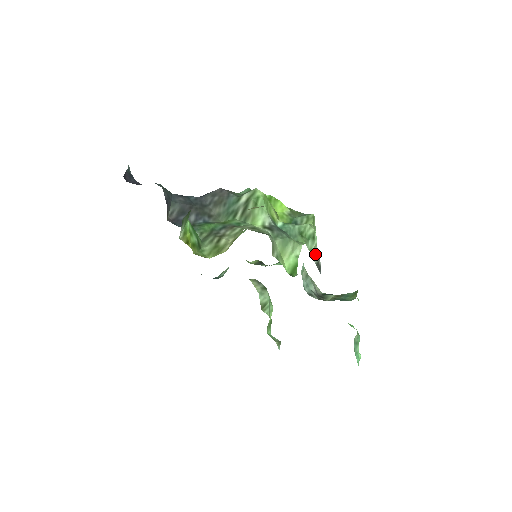
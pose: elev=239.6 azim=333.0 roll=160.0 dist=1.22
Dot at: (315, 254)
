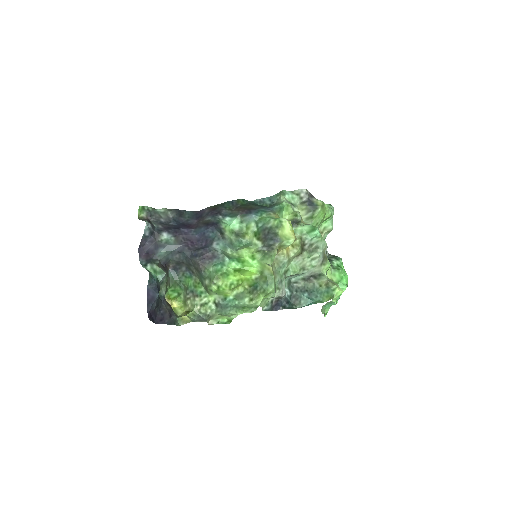
Dot at: (274, 297)
